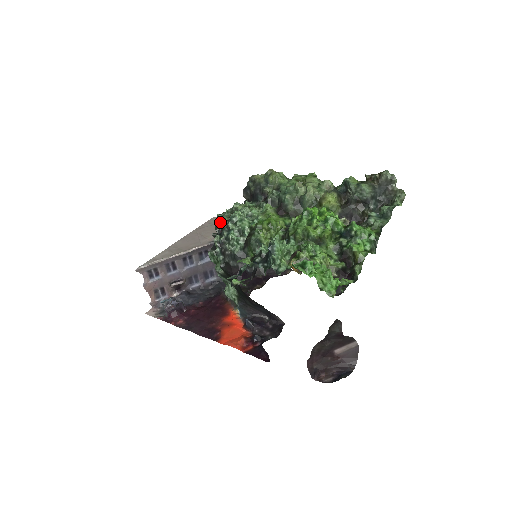
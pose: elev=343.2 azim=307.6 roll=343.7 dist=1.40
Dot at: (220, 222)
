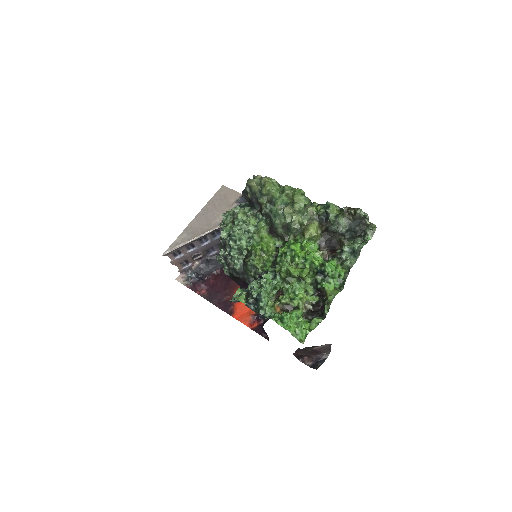
Dot at: (223, 237)
